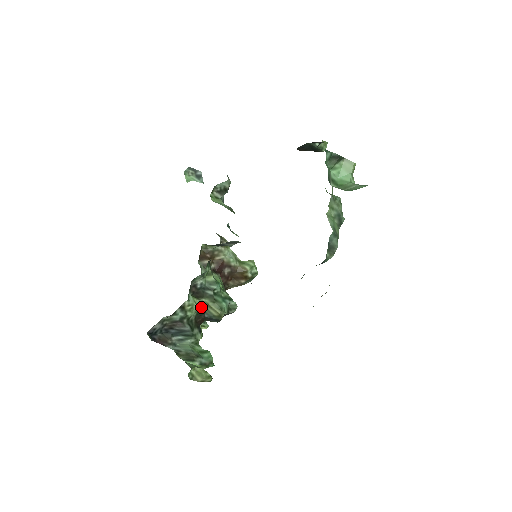
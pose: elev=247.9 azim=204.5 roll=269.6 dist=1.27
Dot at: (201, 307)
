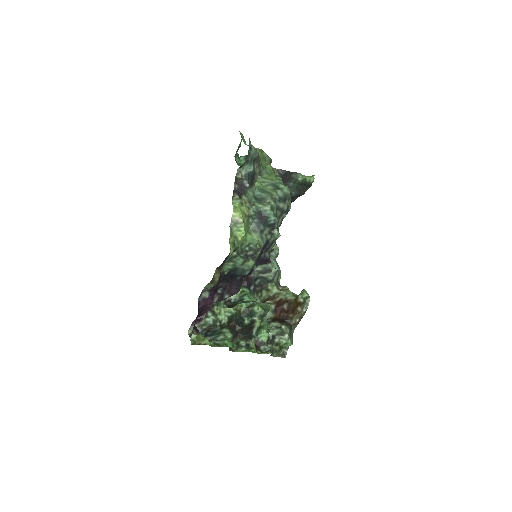
Dot at: (231, 312)
